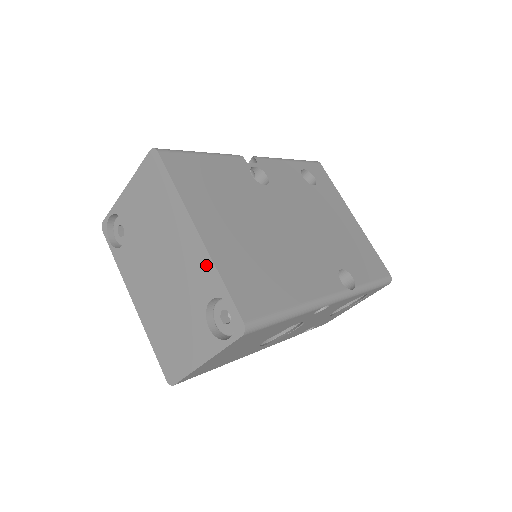
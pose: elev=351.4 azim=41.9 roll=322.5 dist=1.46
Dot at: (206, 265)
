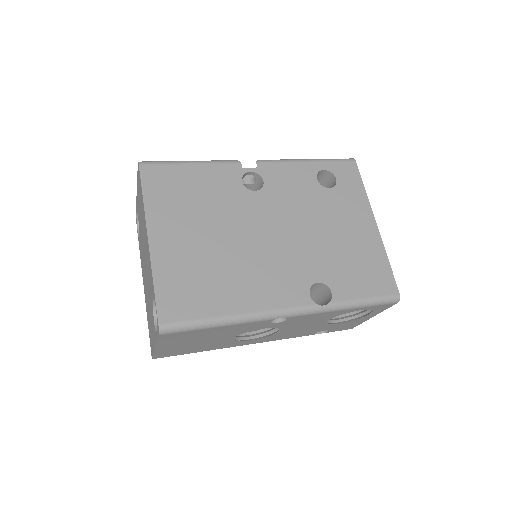
Dot at: (150, 269)
